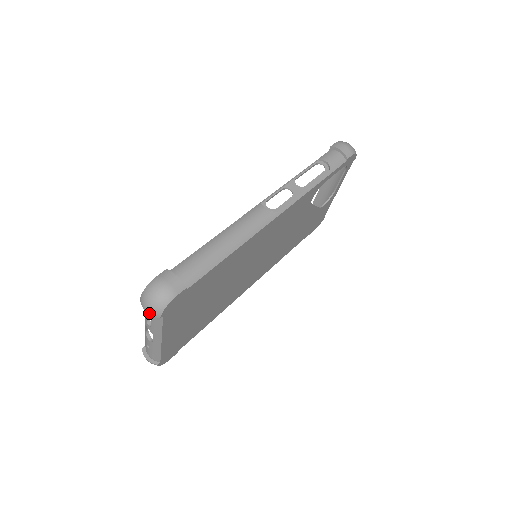
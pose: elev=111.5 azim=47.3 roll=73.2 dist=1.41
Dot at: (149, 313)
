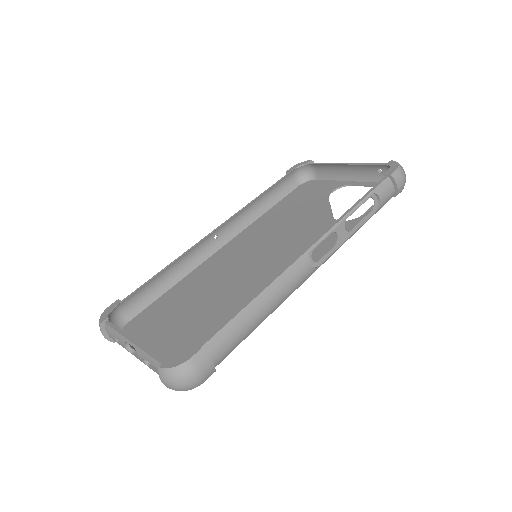
Dot at: (166, 386)
